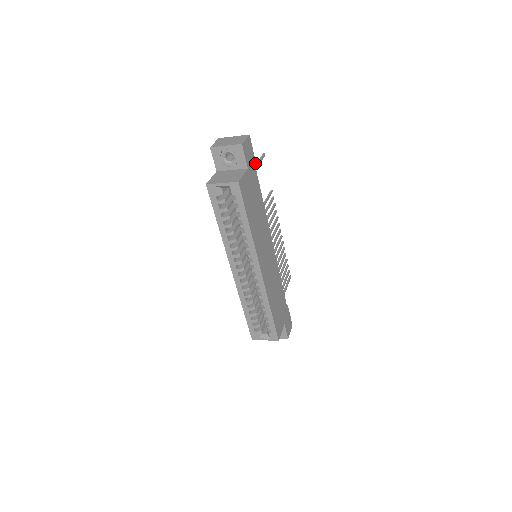
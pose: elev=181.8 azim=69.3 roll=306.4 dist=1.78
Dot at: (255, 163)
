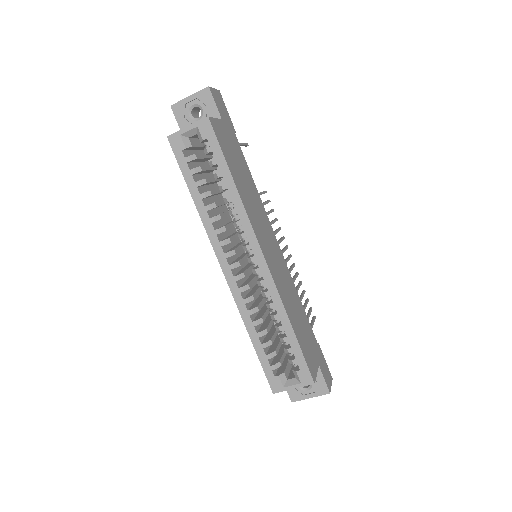
Dot at: (233, 126)
